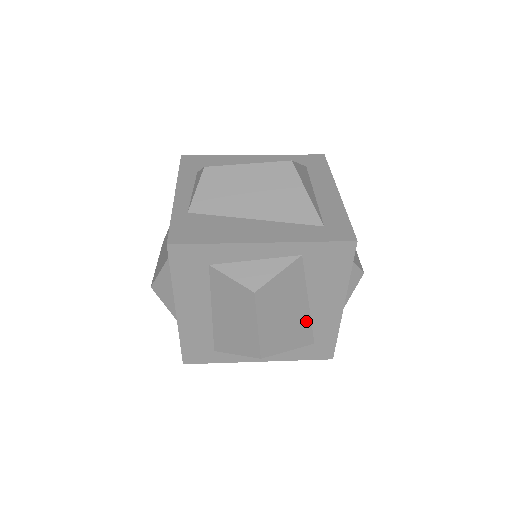
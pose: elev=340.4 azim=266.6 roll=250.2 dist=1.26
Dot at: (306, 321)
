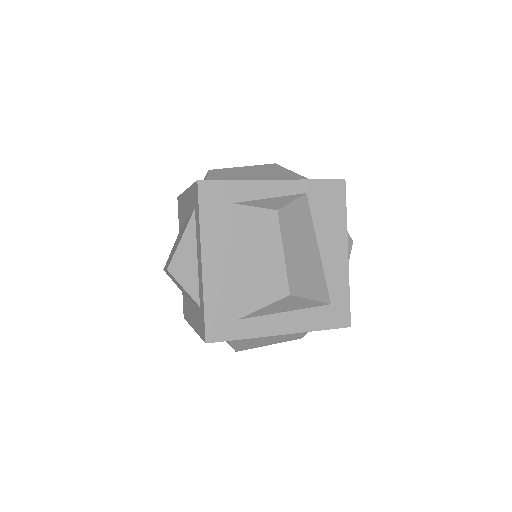
Dot at: (320, 270)
